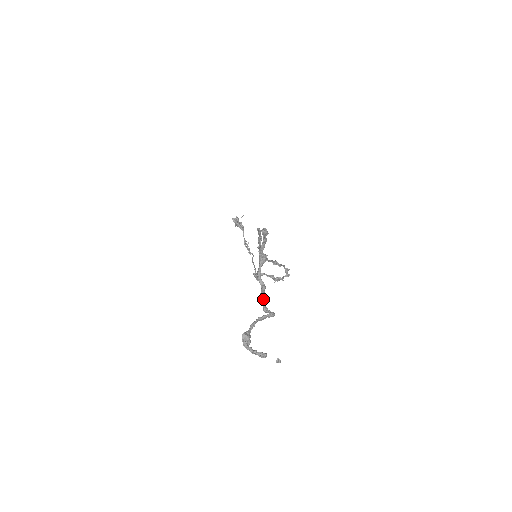
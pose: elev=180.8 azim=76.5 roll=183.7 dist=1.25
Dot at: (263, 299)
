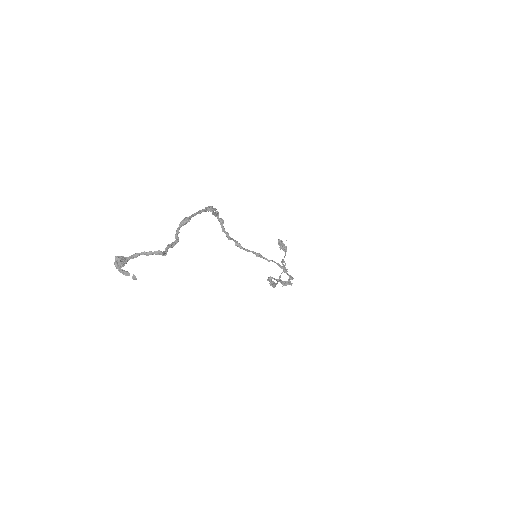
Dot at: (167, 247)
